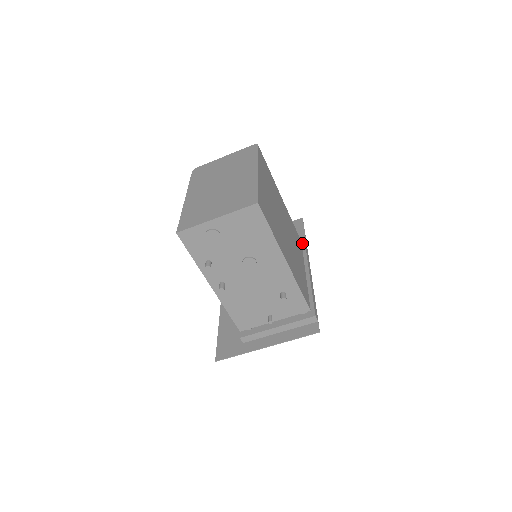
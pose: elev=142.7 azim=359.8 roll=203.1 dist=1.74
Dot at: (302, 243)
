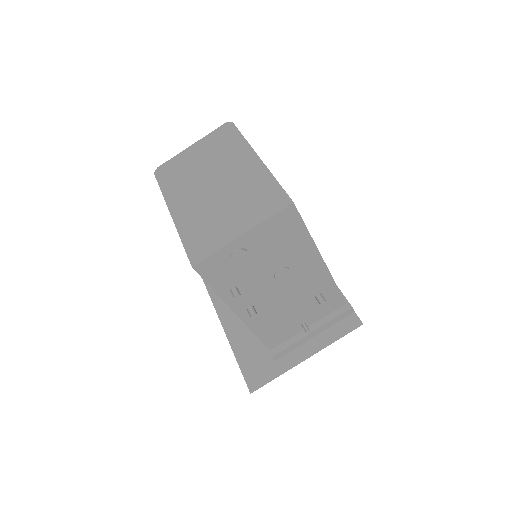
Dot at: occluded
